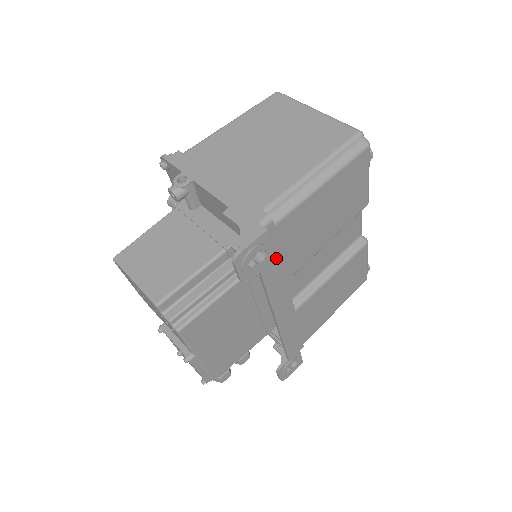
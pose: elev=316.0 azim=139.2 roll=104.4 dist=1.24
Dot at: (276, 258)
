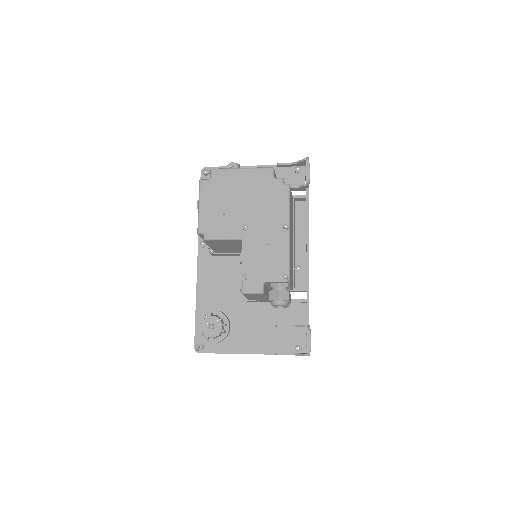
Dot at: occluded
